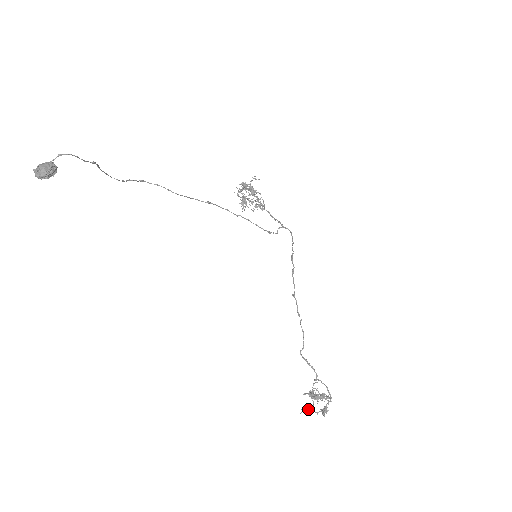
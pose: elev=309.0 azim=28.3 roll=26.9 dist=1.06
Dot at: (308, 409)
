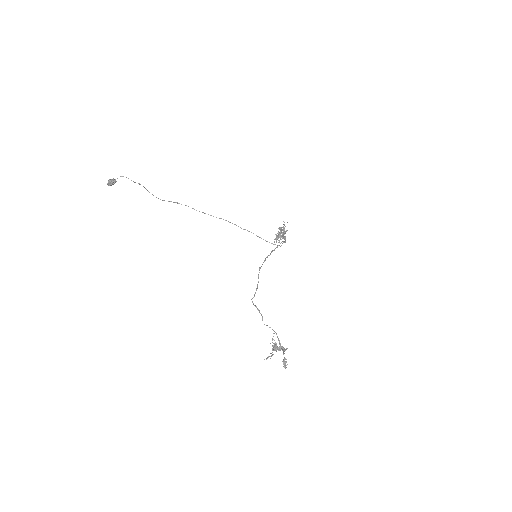
Dot at: (268, 356)
